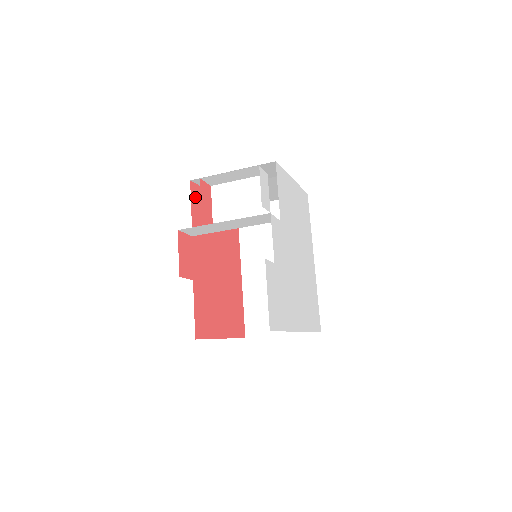
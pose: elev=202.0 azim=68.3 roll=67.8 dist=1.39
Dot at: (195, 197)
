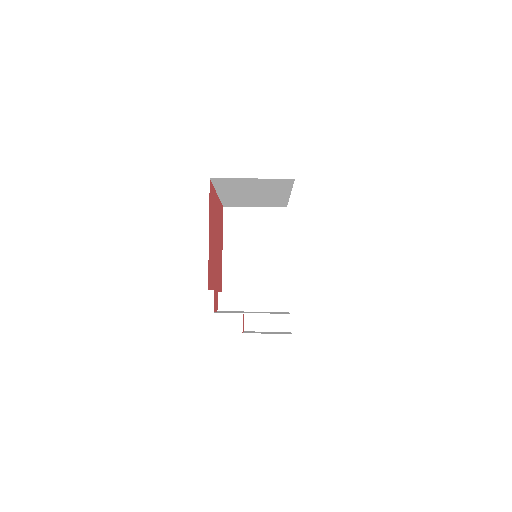
Dot at: (210, 281)
